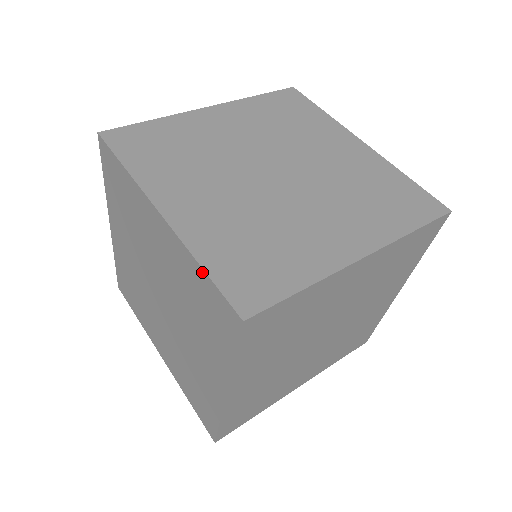
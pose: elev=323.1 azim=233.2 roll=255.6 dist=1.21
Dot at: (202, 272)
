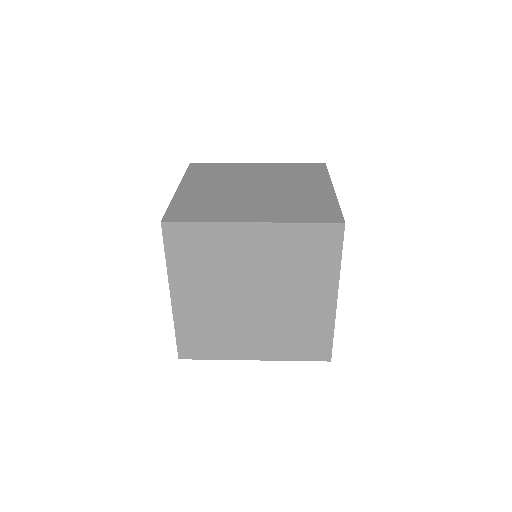
Dot at: occluded
